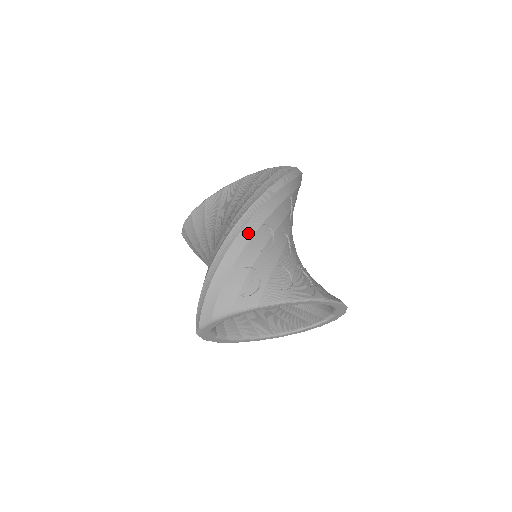
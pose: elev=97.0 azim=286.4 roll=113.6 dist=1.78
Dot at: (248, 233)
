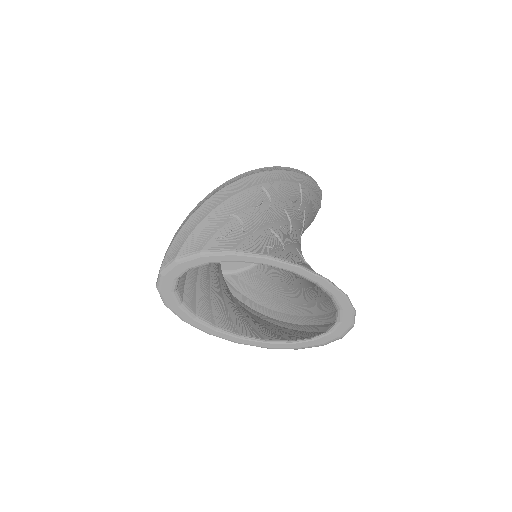
Dot at: (241, 186)
